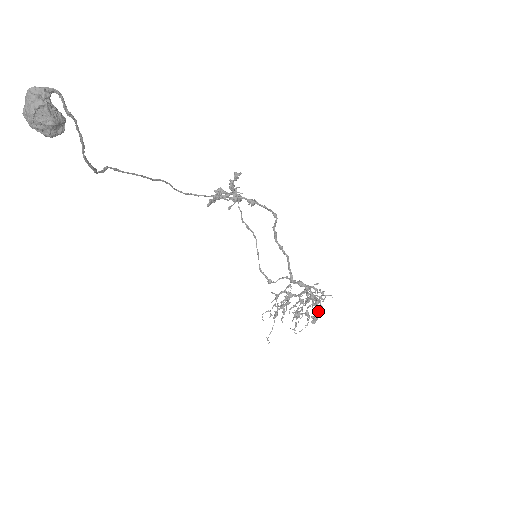
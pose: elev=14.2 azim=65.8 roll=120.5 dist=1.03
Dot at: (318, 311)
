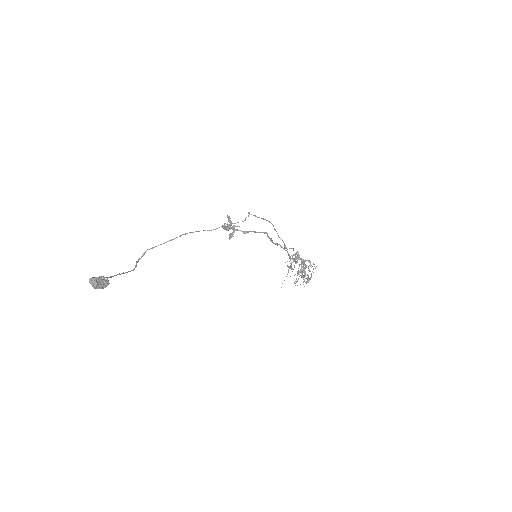
Dot at: occluded
